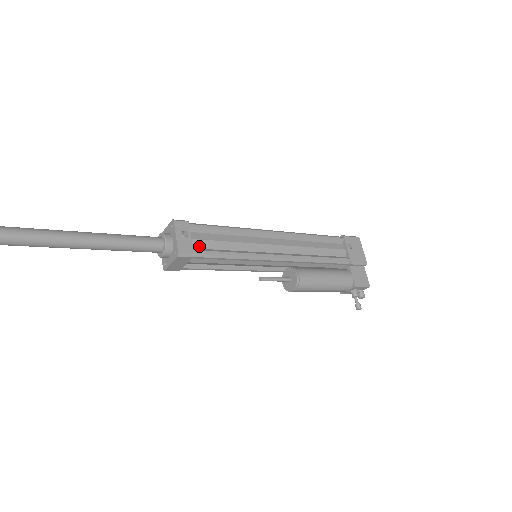
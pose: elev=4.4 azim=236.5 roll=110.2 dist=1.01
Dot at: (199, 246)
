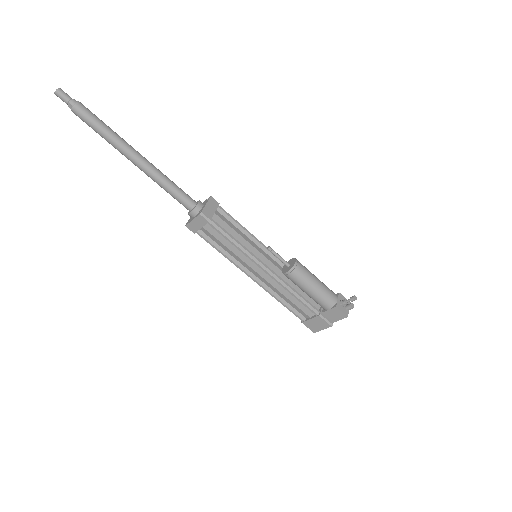
Dot at: occluded
